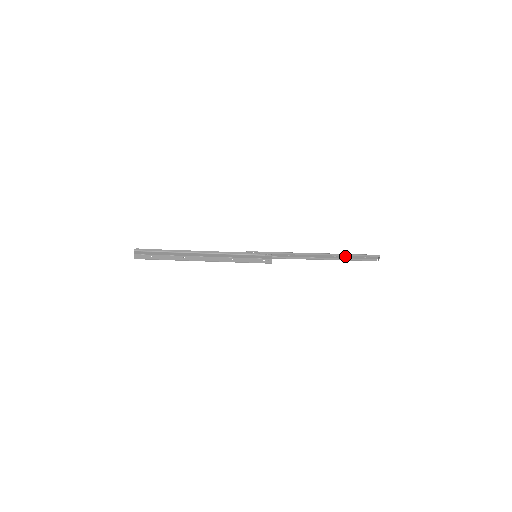
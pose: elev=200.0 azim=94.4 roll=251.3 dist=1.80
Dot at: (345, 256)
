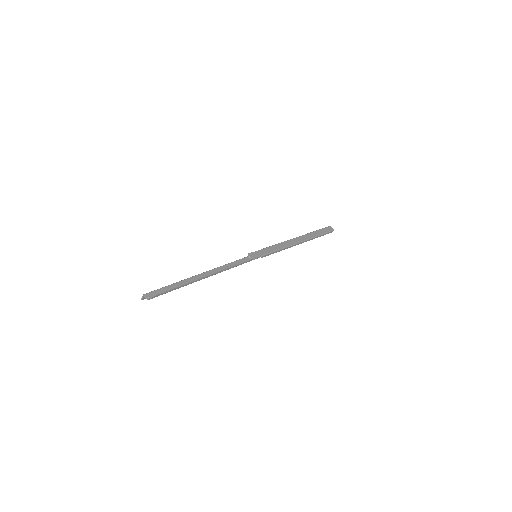
Dot at: (314, 234)
